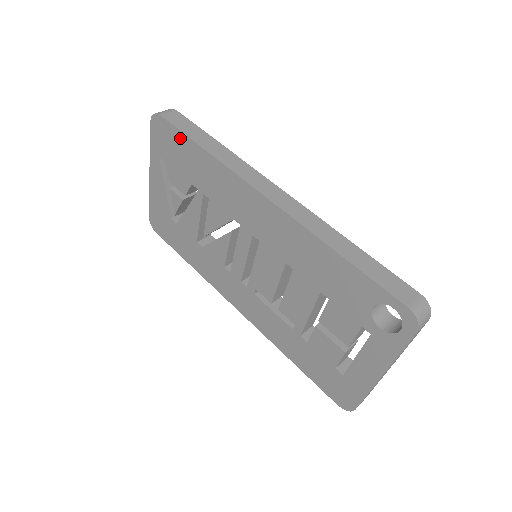
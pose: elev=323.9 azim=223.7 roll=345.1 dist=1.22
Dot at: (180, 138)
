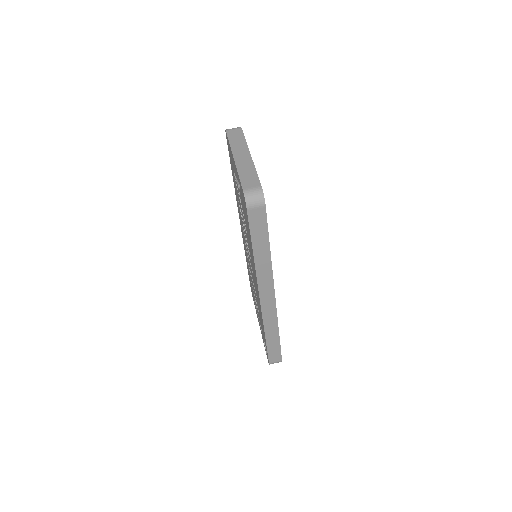
Dot at: occluded
